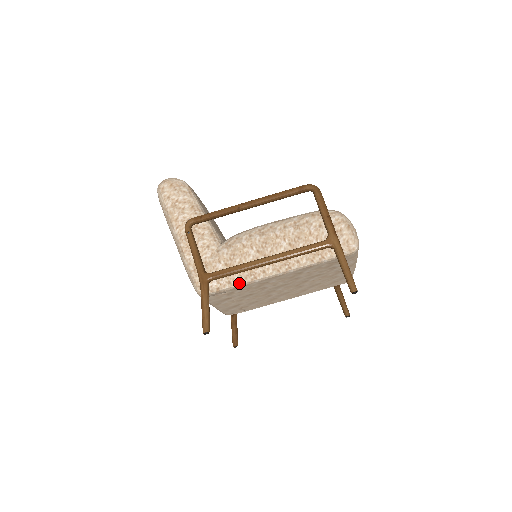
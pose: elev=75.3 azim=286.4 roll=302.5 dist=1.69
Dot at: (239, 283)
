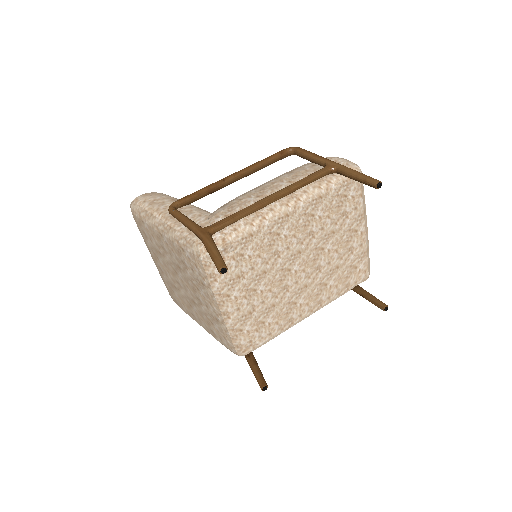
Dot at: (247, 228)
